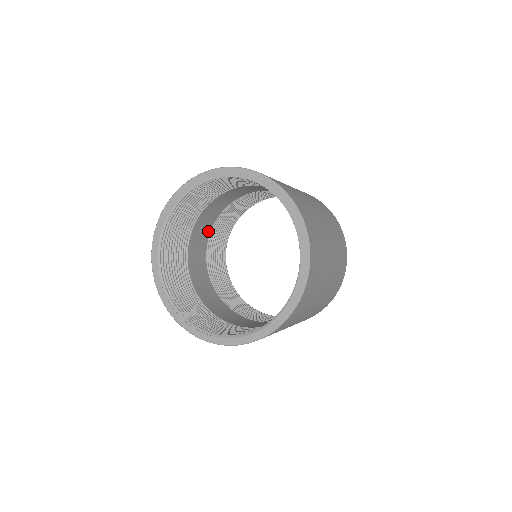
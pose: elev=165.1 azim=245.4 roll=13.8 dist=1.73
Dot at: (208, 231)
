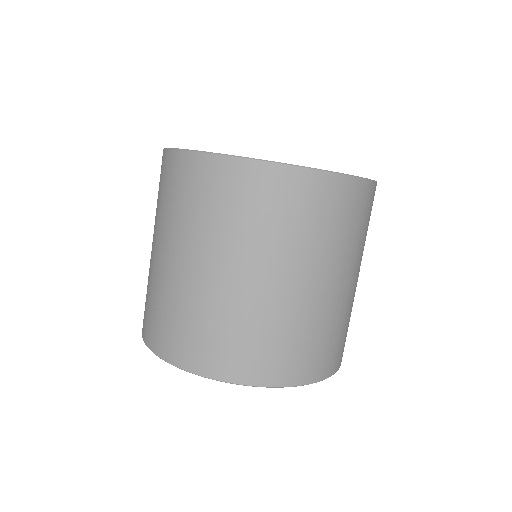
Dot at: occluded
